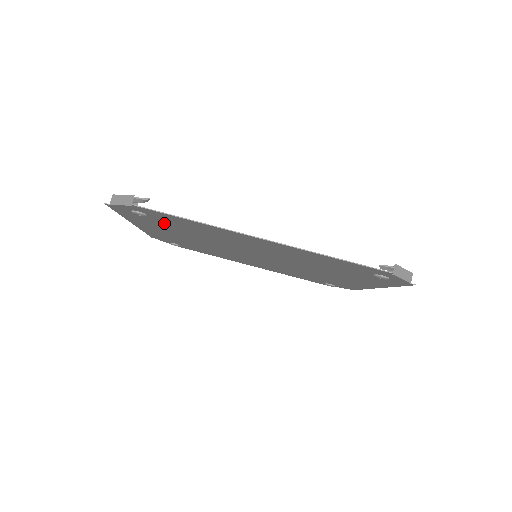
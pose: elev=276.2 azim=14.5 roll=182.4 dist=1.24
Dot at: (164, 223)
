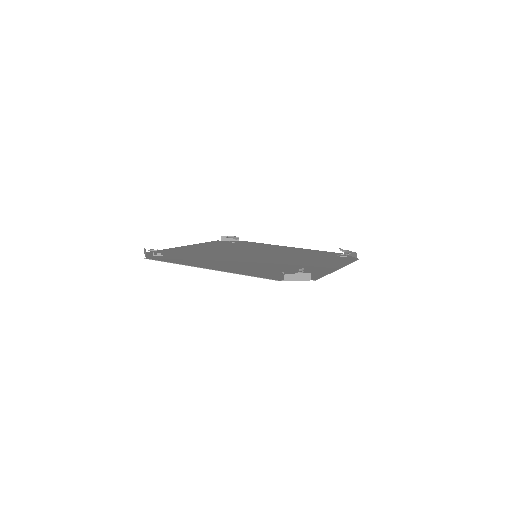
Dot at: (276, 272)
